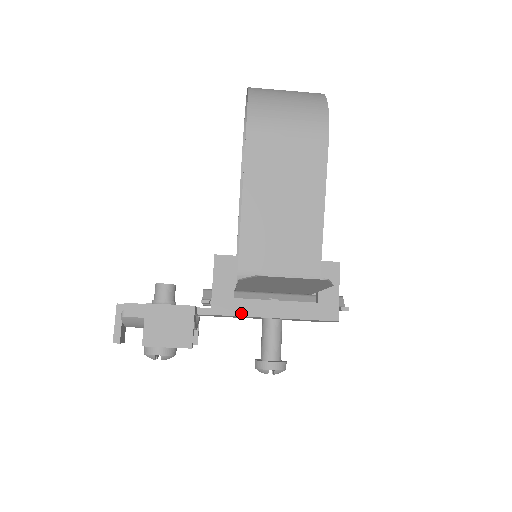
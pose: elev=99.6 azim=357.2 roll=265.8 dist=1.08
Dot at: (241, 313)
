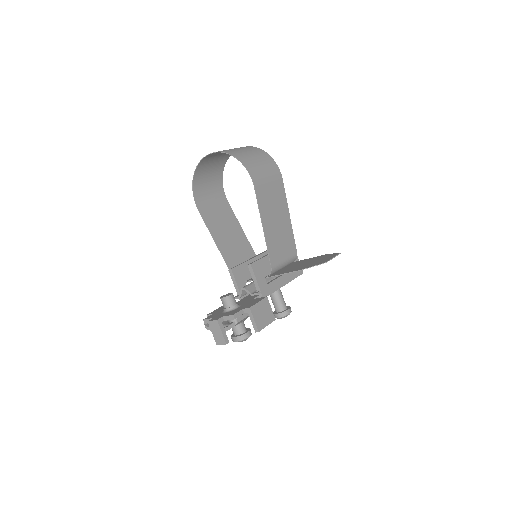
Dot at: (273, 291)
